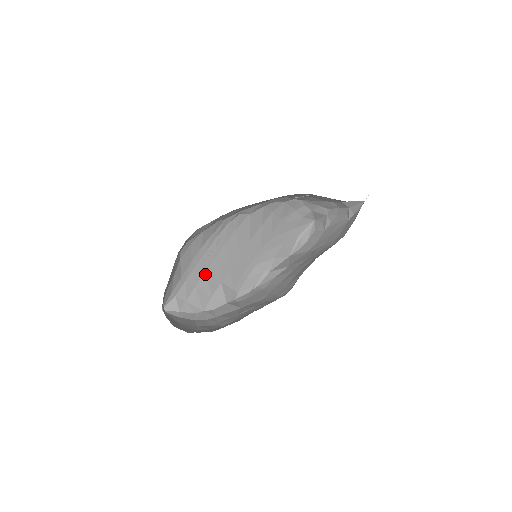
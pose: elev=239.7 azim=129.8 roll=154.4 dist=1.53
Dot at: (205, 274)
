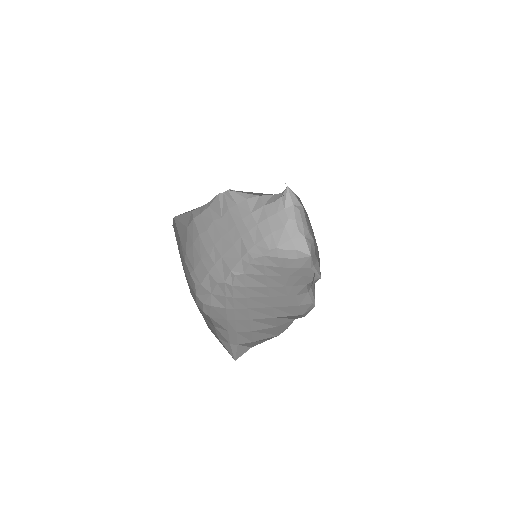
Dot at: (252, 321)
